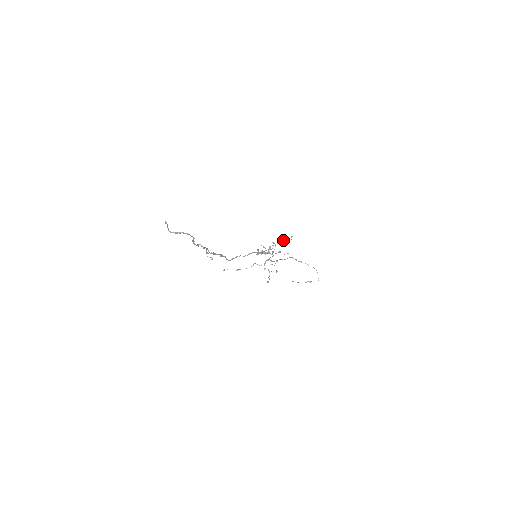
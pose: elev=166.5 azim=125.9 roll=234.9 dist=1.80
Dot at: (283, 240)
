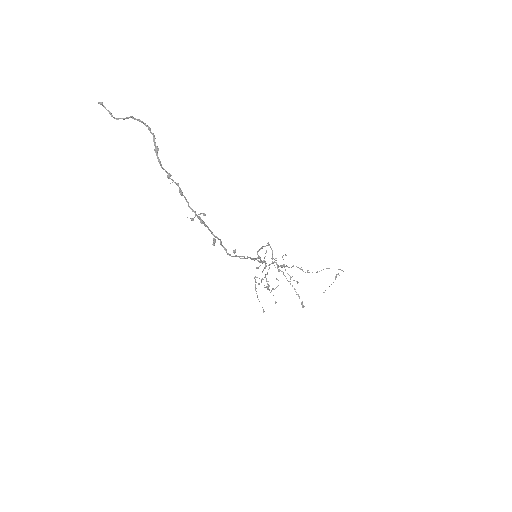
Dot at: (272, 288)
